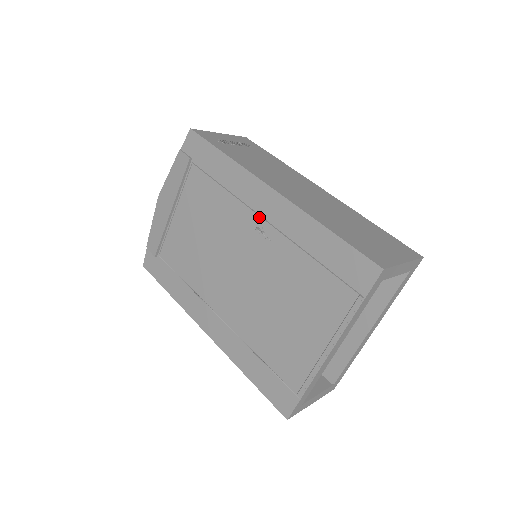
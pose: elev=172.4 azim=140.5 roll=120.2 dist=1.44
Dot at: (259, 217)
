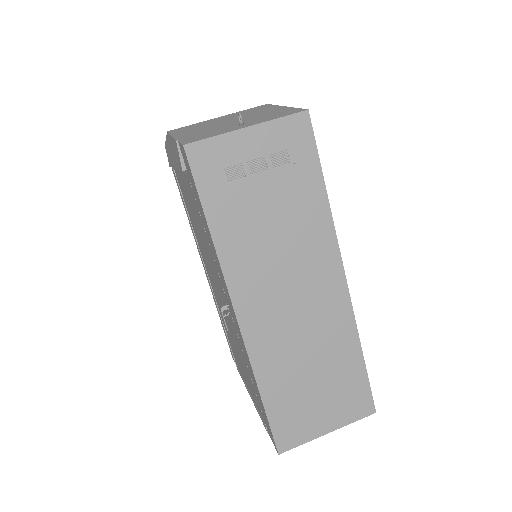
Dot at: (227, 303)
